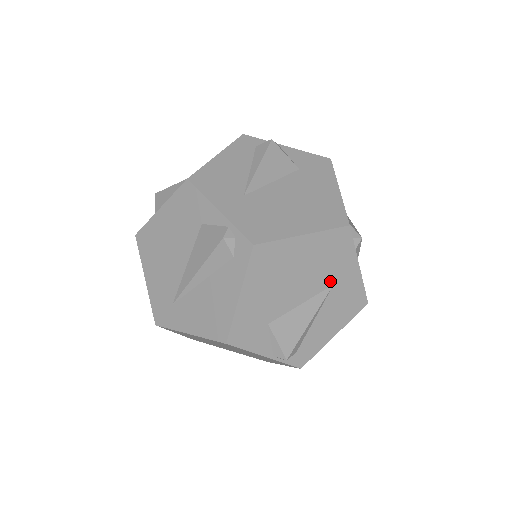
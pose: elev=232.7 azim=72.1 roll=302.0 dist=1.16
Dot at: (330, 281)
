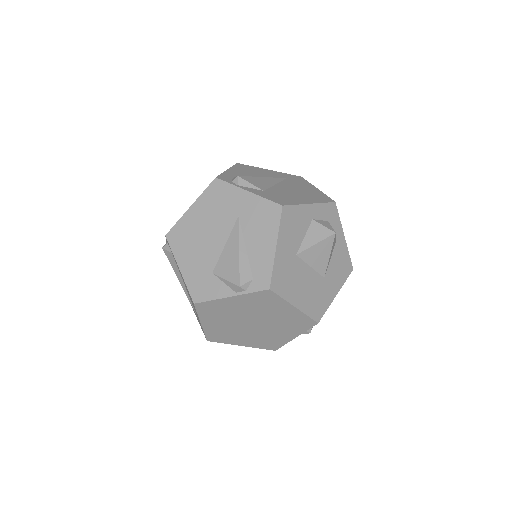
Dot at: (234, 216)
